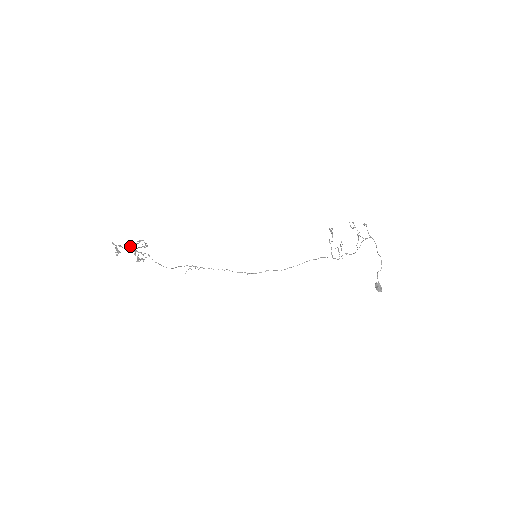
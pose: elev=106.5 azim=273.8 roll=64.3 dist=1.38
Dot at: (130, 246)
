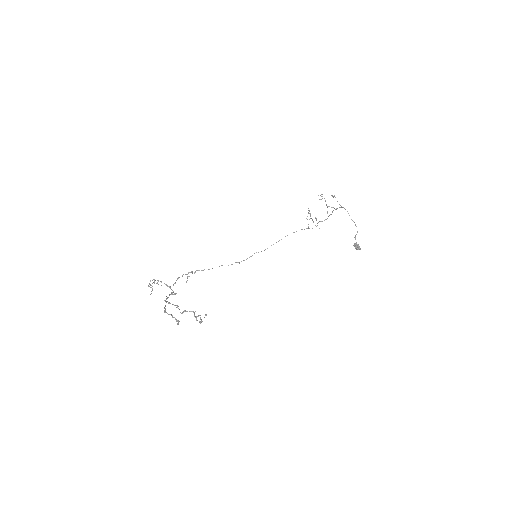
Dot at: (177, 307)
